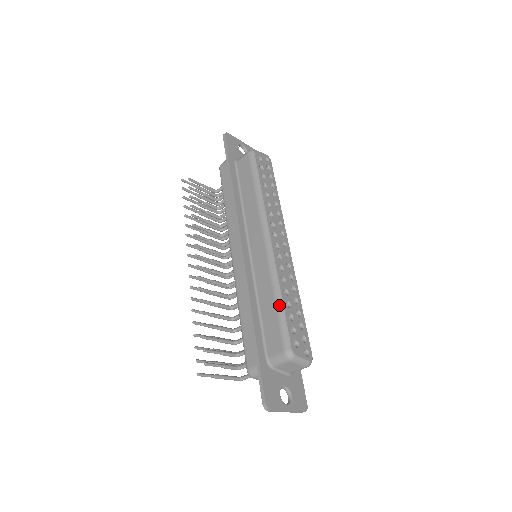
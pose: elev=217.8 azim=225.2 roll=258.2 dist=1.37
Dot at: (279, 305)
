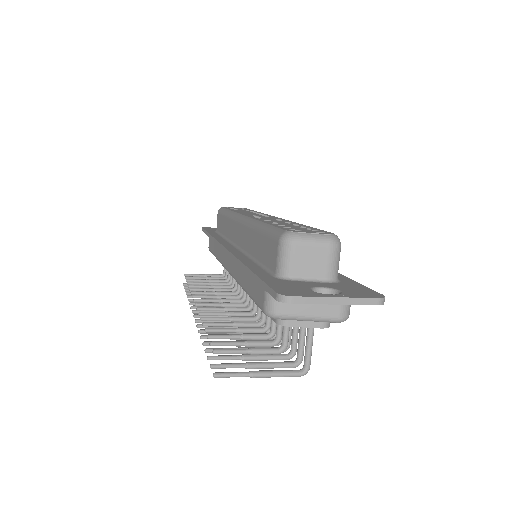
Dot at: (262, 227)
